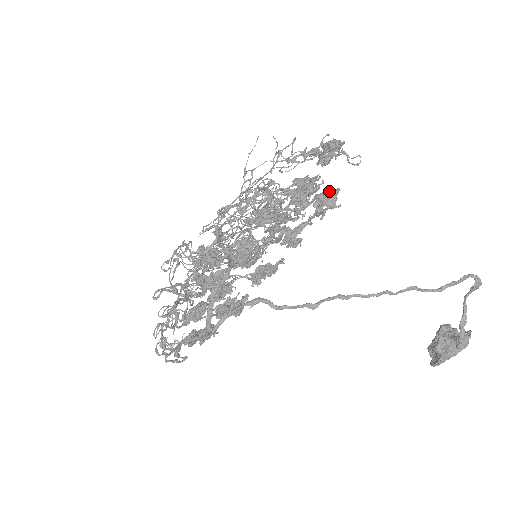
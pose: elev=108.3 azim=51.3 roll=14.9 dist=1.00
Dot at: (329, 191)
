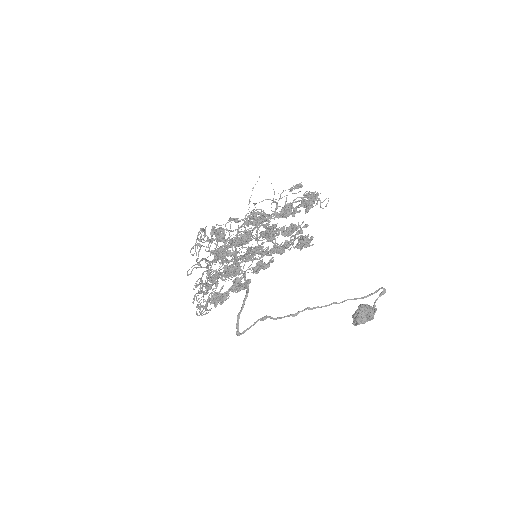
Dot at: (307, 236)
